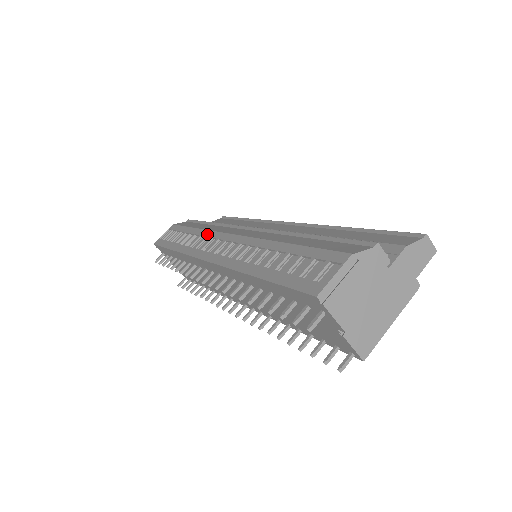
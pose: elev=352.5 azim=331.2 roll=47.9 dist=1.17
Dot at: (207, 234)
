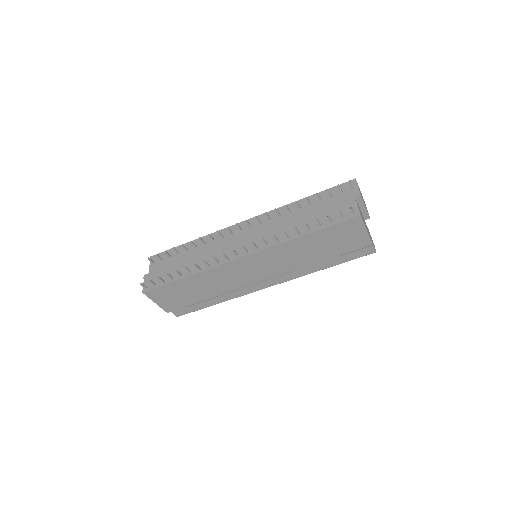
Dot at: occluded
